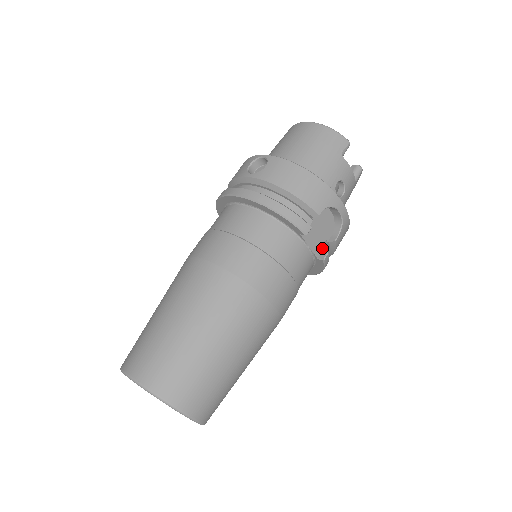
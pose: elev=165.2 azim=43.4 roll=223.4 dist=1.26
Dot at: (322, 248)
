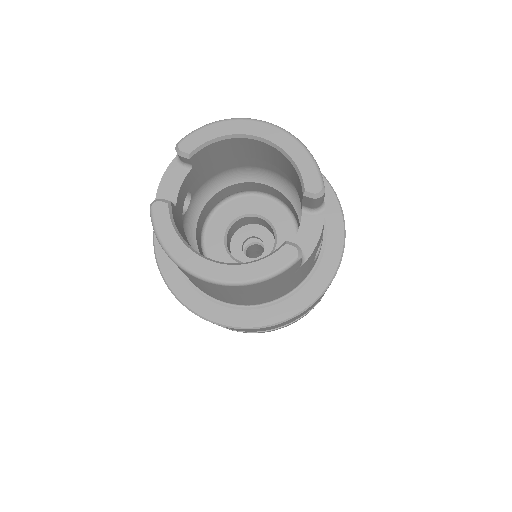
Dot at: occluded
